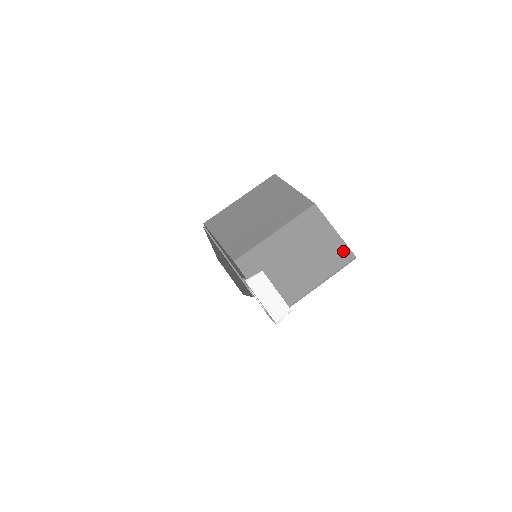
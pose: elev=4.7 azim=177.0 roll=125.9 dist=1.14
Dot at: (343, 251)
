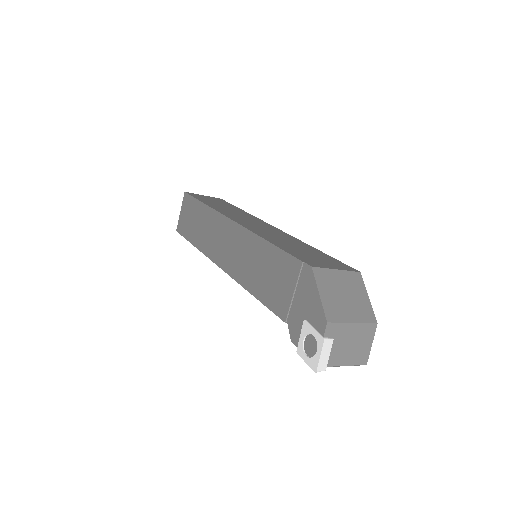
Dot at: (366, 358)
